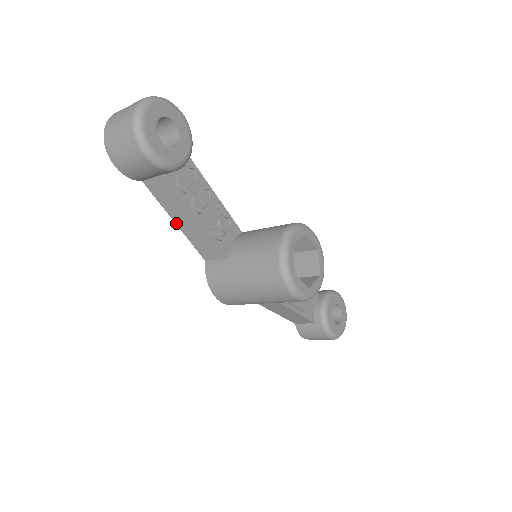
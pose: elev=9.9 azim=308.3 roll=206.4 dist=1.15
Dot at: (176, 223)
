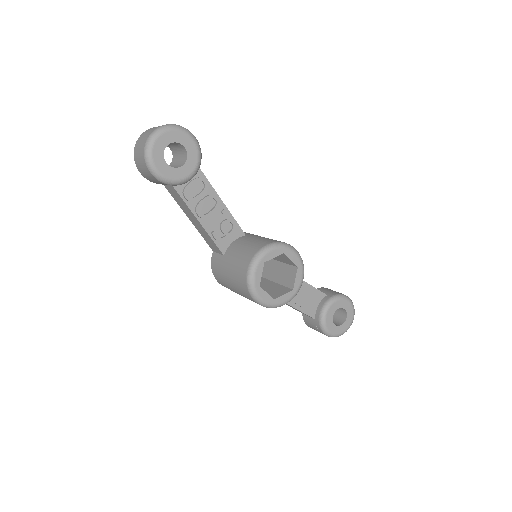
Dot at: (189, 219)
